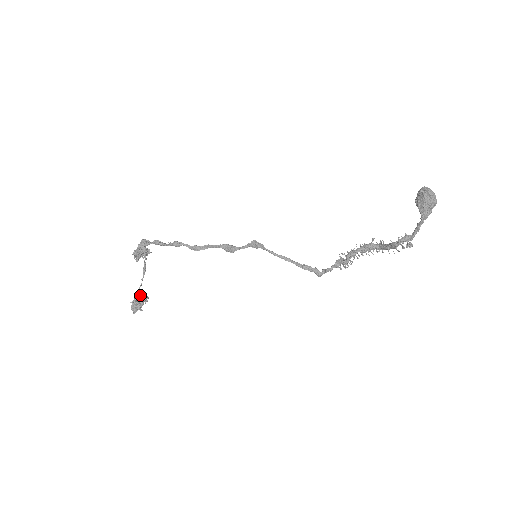
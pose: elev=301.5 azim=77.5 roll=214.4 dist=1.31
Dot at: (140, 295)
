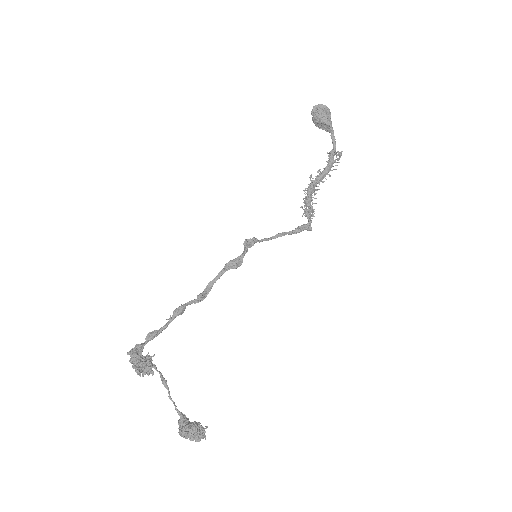
Dot at: (185, 417)
